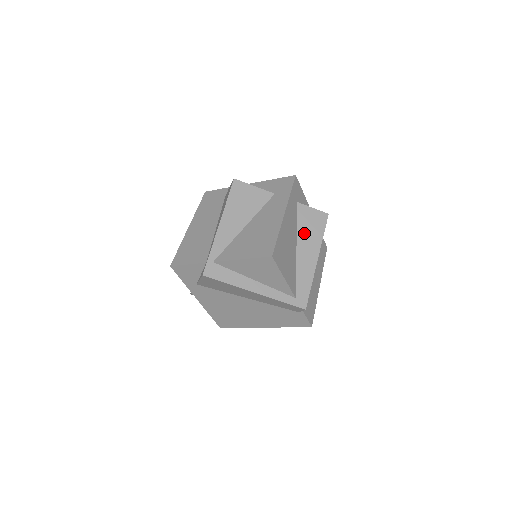
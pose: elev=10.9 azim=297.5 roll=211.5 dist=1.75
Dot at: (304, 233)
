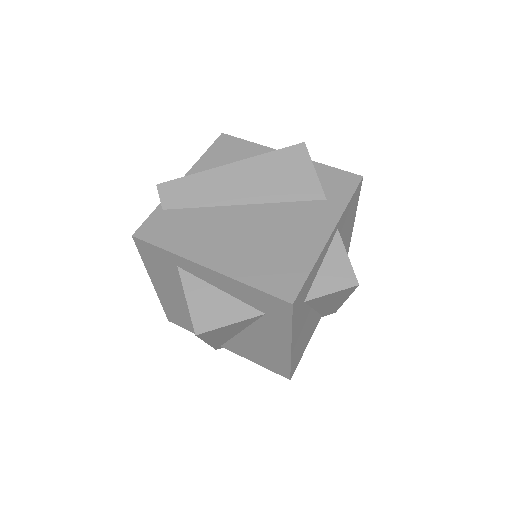
Dot at: (322, 304)
